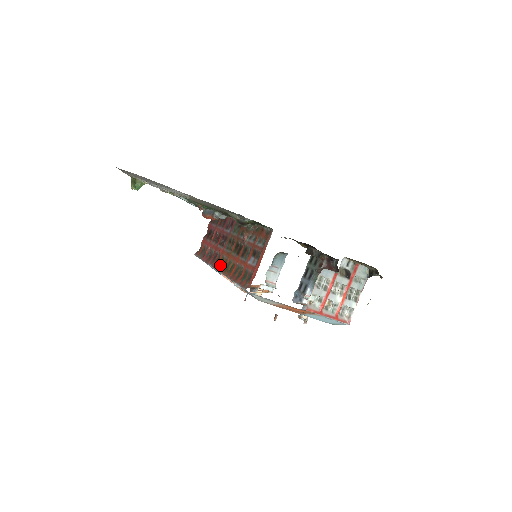
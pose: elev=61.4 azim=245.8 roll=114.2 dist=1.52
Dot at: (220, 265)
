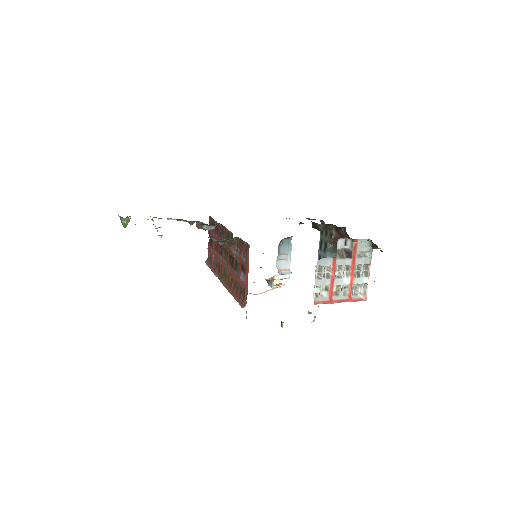
Dot at: (223, 277)
